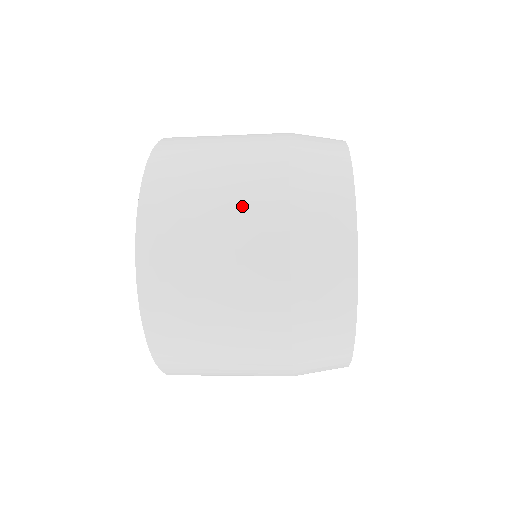
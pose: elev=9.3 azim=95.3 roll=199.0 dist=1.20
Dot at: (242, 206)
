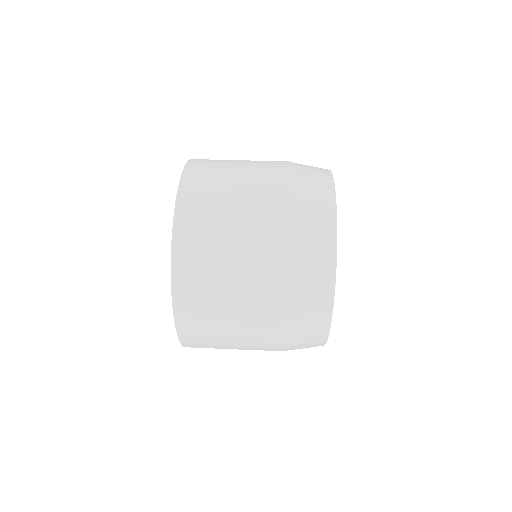
Dot at: (252, 253)
